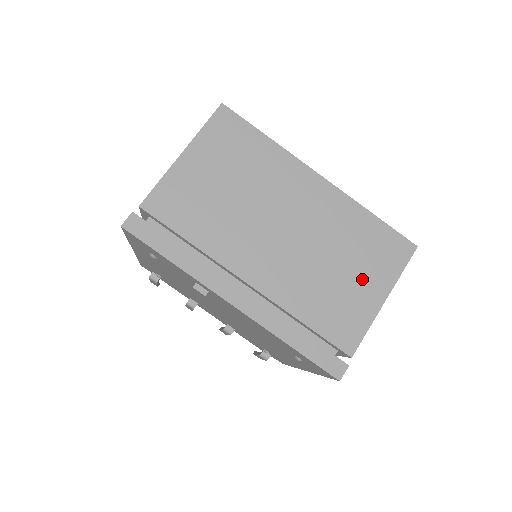
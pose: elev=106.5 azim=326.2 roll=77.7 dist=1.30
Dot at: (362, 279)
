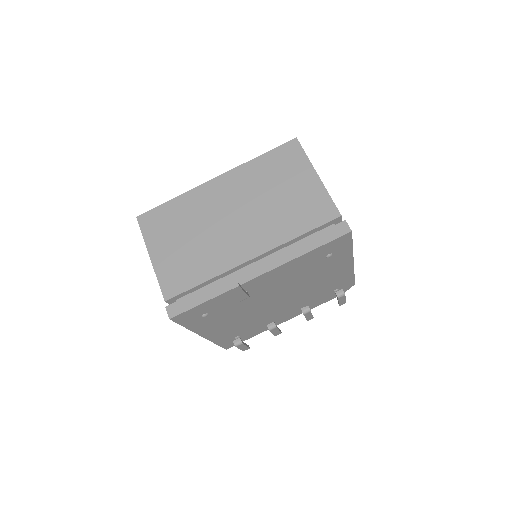
Dot at: (295, 184)
